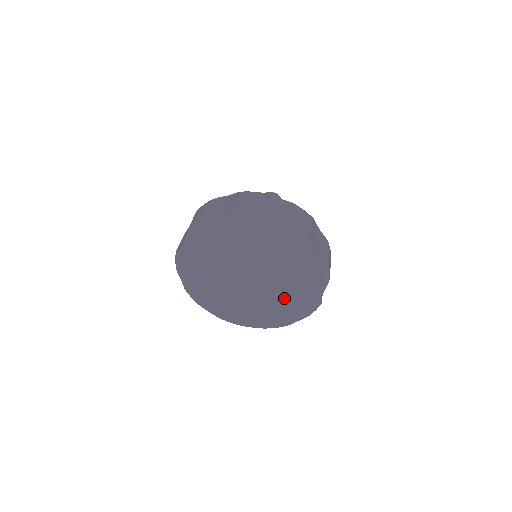
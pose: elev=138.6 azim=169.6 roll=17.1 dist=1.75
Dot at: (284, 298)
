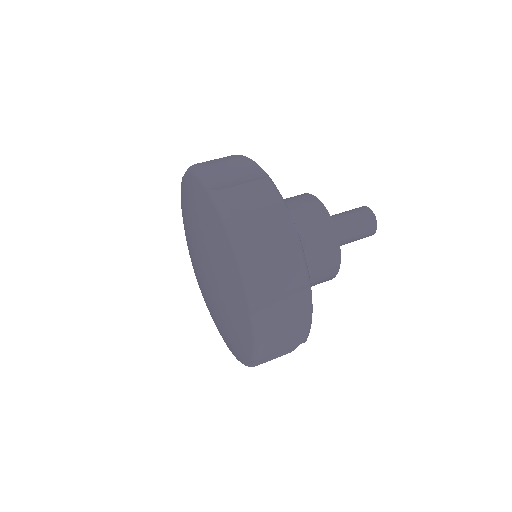
Dot at: (211, 312)
